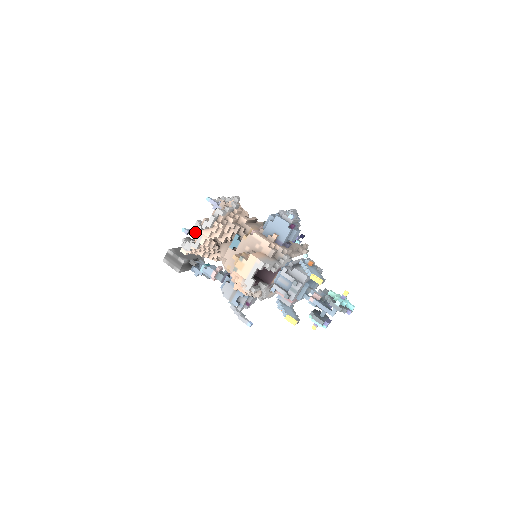
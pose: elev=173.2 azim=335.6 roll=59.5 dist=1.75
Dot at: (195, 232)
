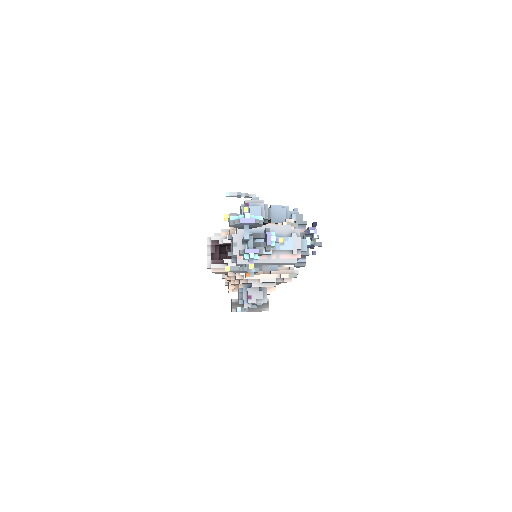
Dot at: occluded
